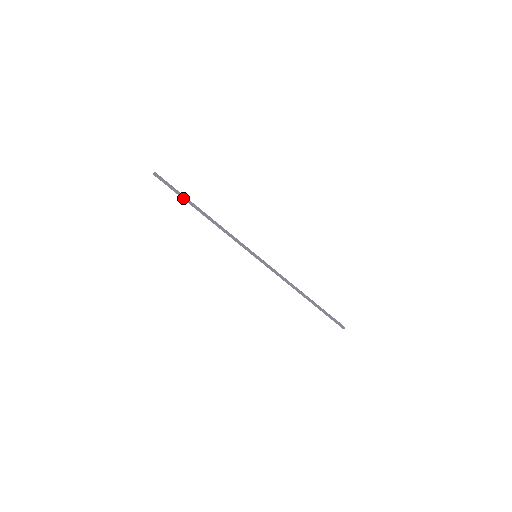
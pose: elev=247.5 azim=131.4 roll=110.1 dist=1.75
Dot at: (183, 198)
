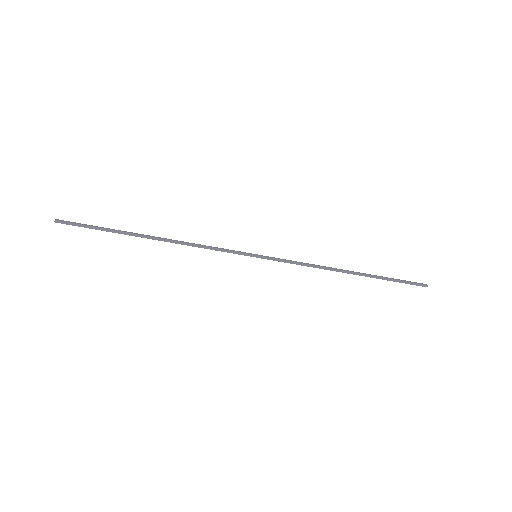
Dot at: (115, 232)
